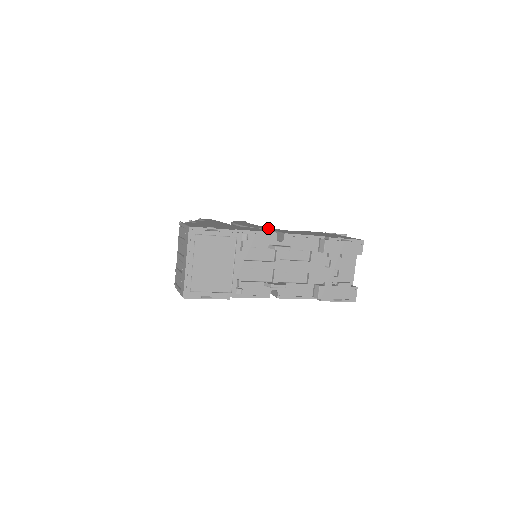
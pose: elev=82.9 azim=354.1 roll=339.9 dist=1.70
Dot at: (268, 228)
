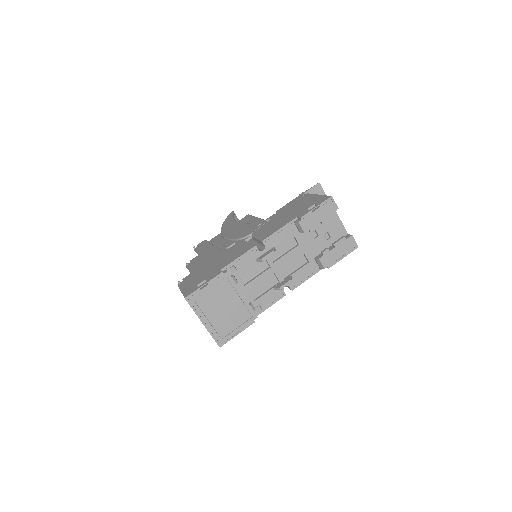
Dot at: (250, 229)
